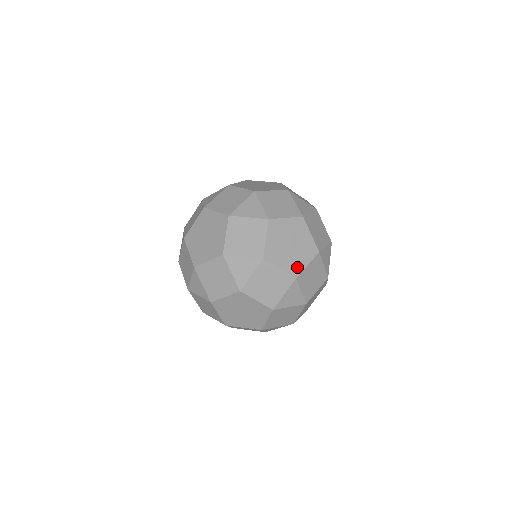
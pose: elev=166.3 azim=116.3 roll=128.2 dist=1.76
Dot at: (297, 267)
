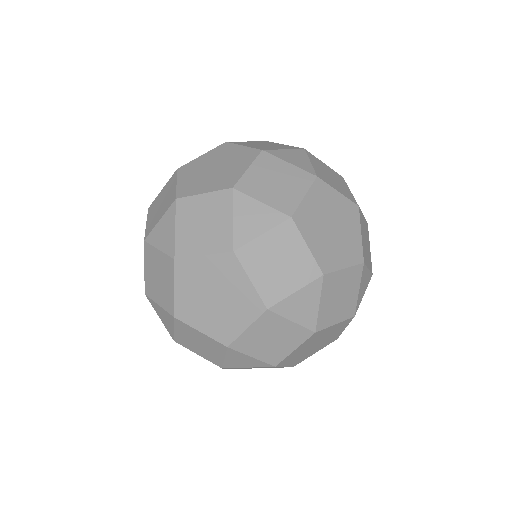
Dot at: (303, 358)
